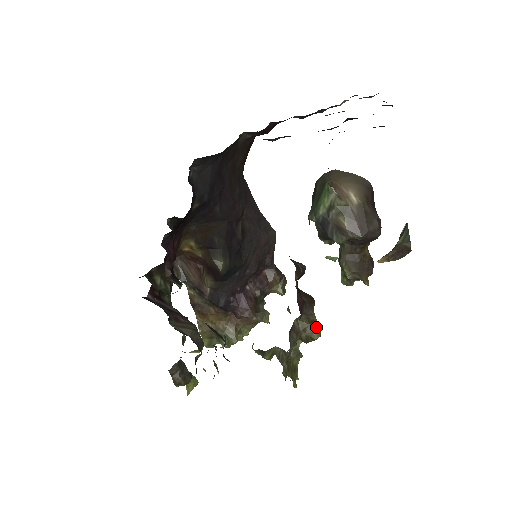
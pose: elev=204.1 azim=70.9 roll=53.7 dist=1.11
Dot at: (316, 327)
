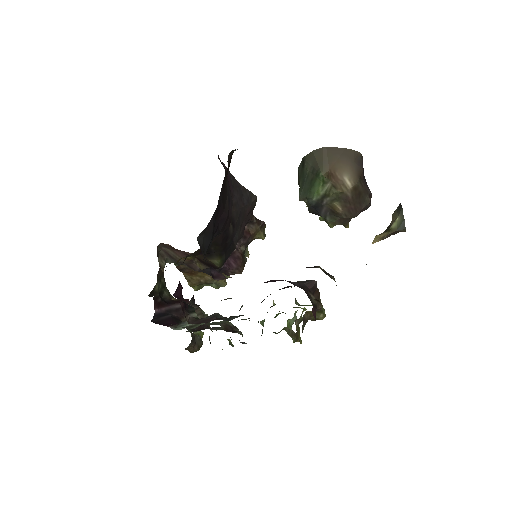
Dot at: (322, 312)
